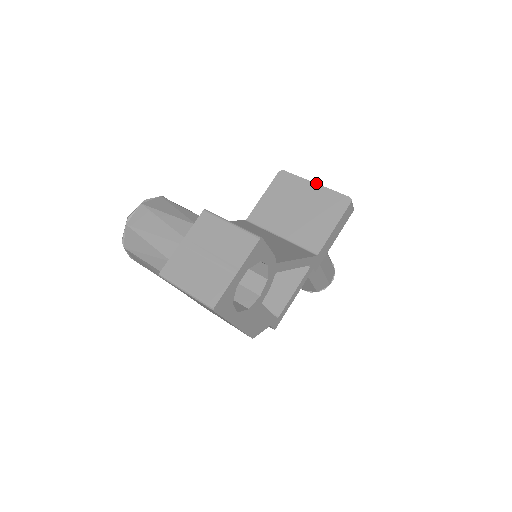
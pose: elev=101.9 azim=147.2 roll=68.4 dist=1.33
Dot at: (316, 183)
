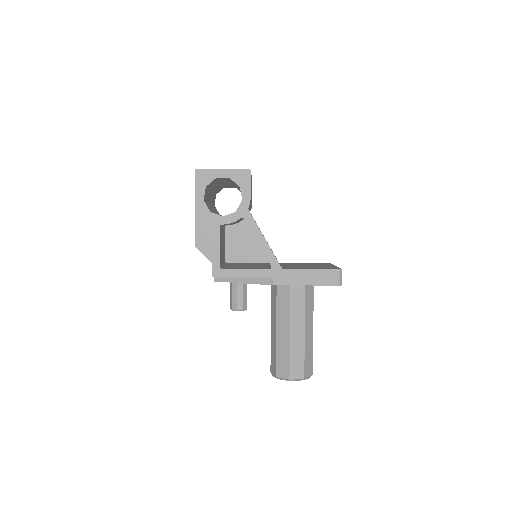
Dot at: occluded
